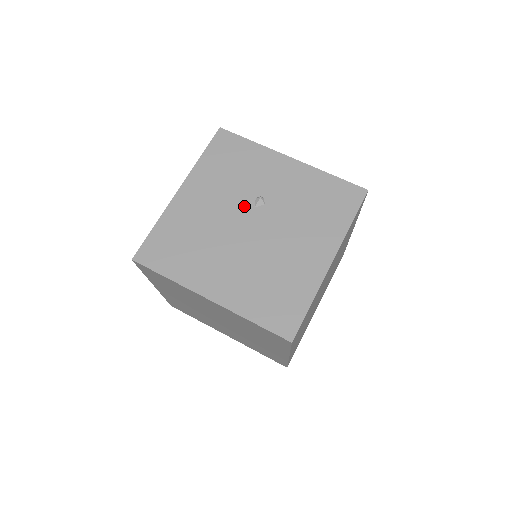
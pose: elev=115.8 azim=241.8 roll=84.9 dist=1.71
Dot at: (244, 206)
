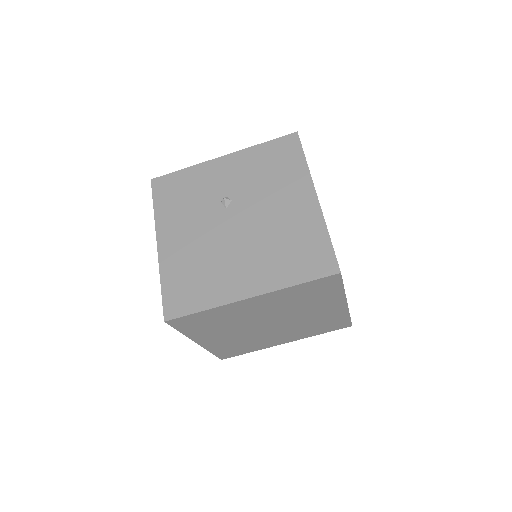
Dot at: (217, 214)
